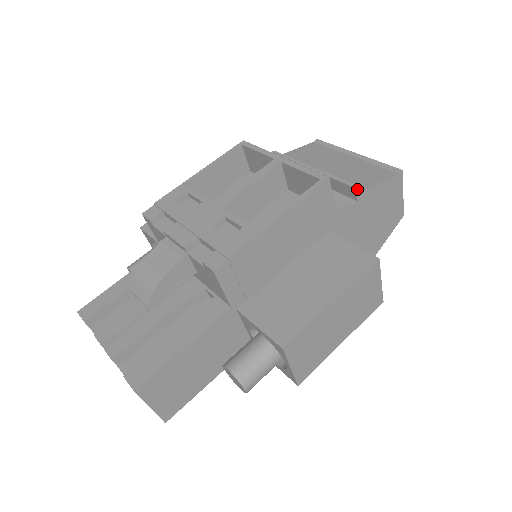
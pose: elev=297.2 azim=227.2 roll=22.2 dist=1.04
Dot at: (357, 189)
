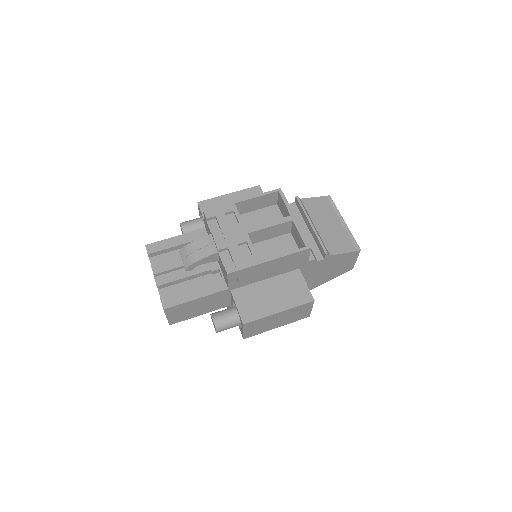
Dot at: (326, 254)
